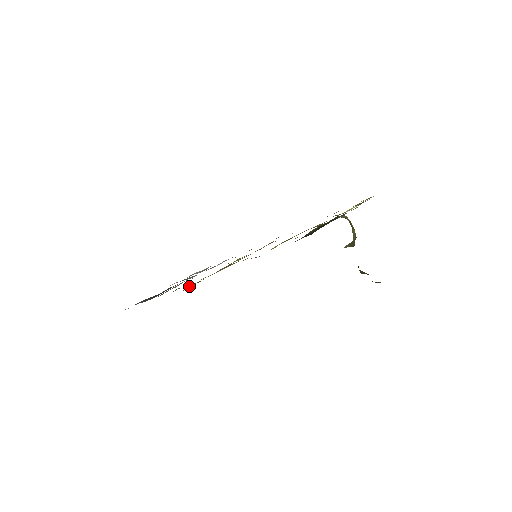
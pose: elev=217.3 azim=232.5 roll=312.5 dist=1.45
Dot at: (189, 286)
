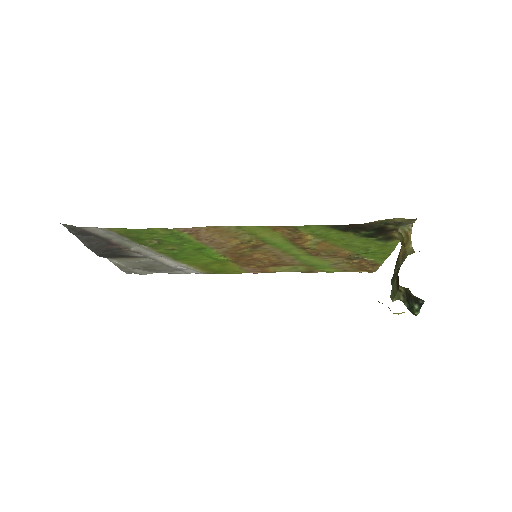
Dot at: (187, 231)
